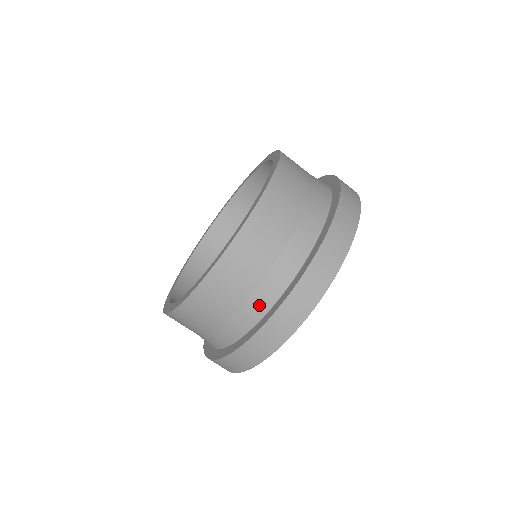
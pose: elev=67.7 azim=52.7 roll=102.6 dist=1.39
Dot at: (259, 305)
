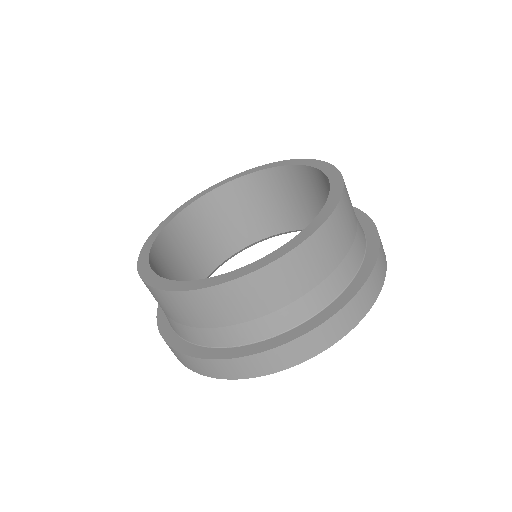
Dot at: (209, 338)
